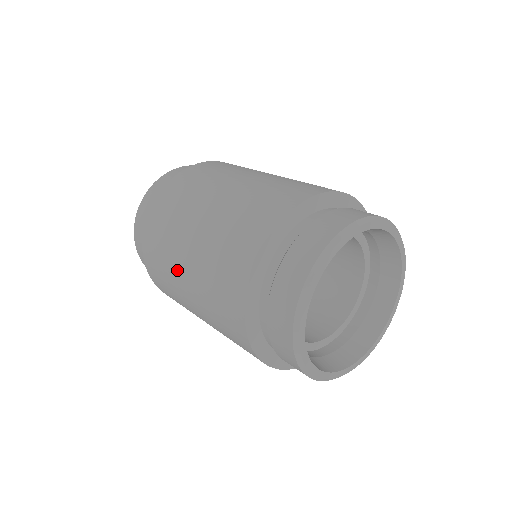
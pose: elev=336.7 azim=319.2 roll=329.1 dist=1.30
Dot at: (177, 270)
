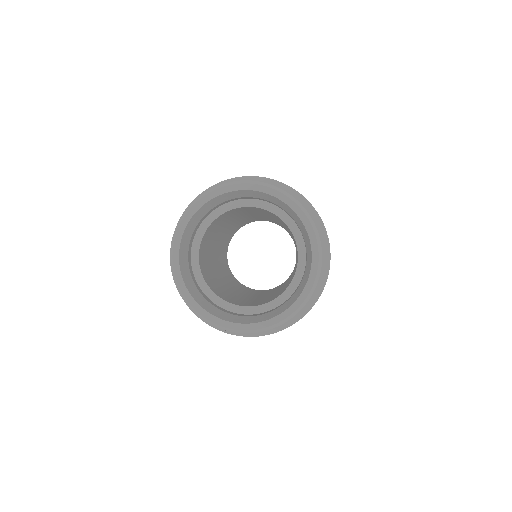
Dot at: occluded
